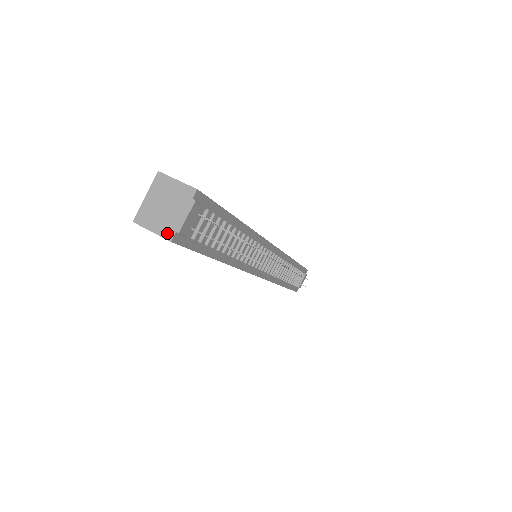
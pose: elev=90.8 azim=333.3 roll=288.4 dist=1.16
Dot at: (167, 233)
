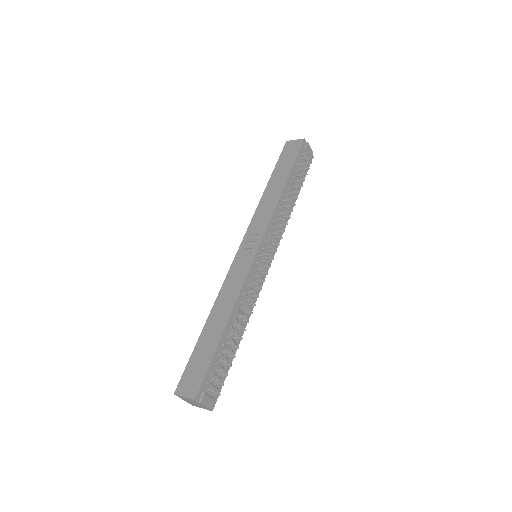
Dot at: (207, 409)
